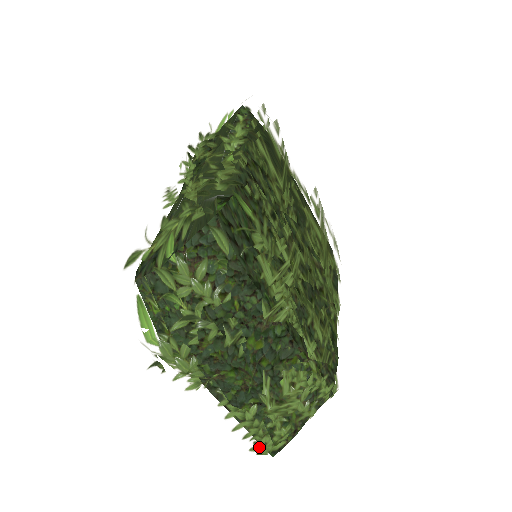
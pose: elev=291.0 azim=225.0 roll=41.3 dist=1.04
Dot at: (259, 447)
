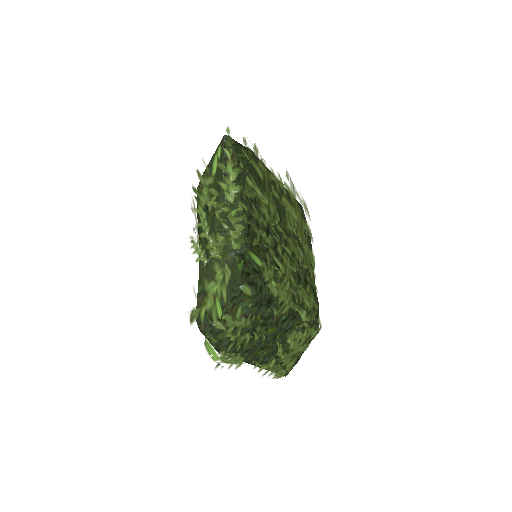
Dot at: (278, 375)
